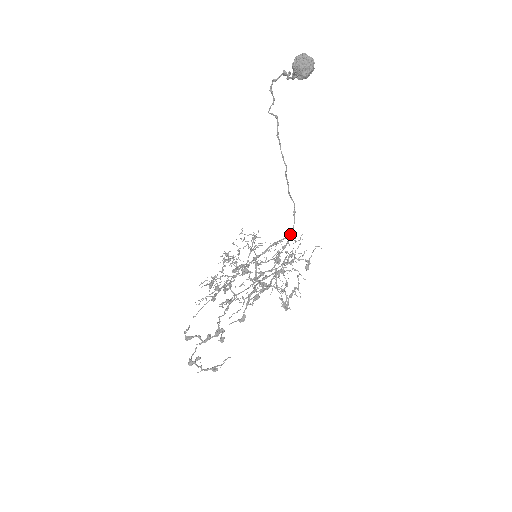
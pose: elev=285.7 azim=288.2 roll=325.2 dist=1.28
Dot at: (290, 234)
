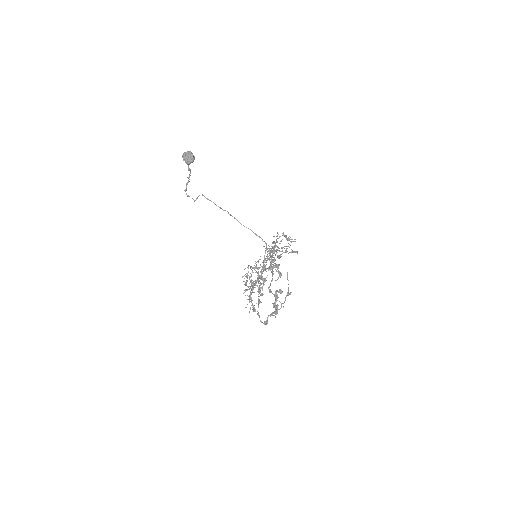
Dot at: occluded
